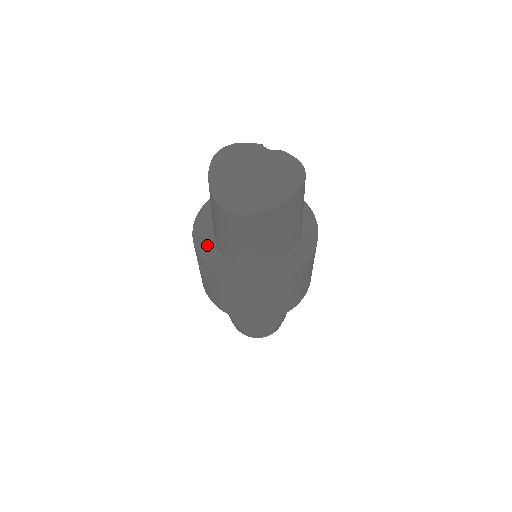
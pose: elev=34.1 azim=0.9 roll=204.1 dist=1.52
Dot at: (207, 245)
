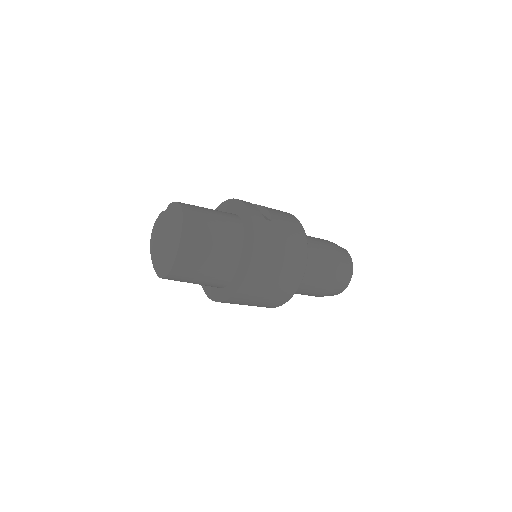
Dot at: (210, 287)
